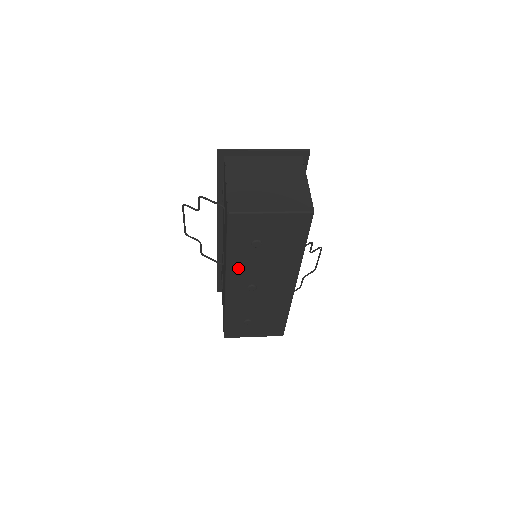
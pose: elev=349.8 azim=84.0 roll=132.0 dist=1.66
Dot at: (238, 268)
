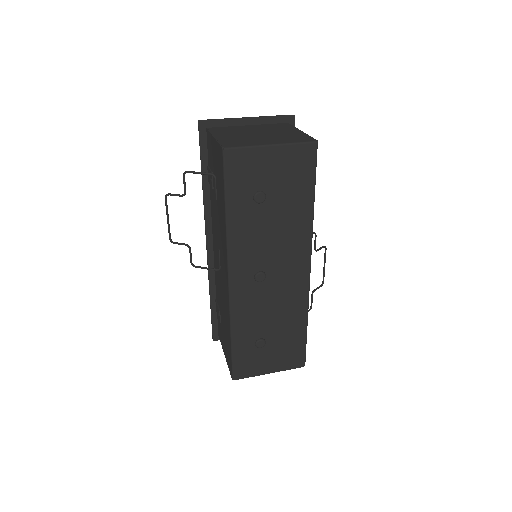
Dot at: (241, 243)
